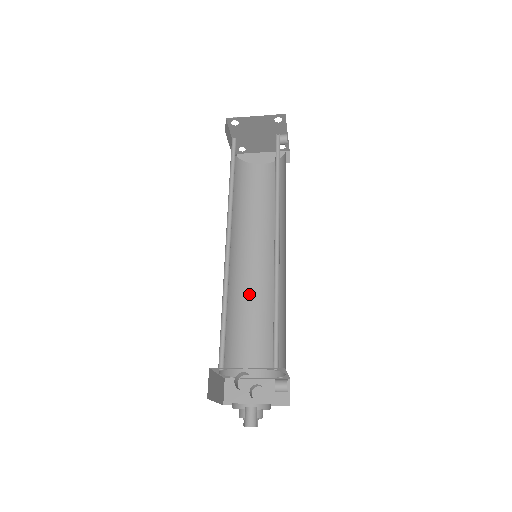
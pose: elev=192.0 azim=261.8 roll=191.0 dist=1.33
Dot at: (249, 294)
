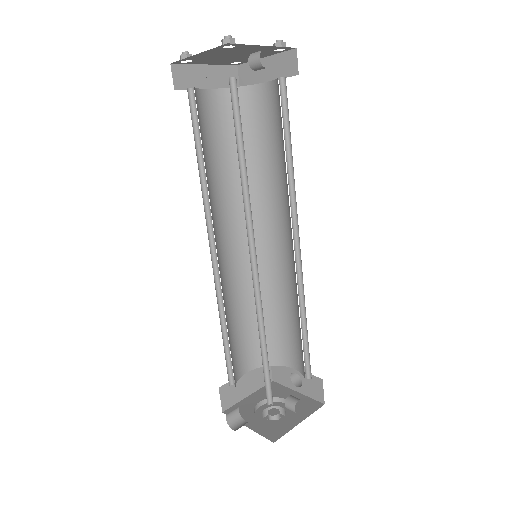
Dot at: (275, 280)
